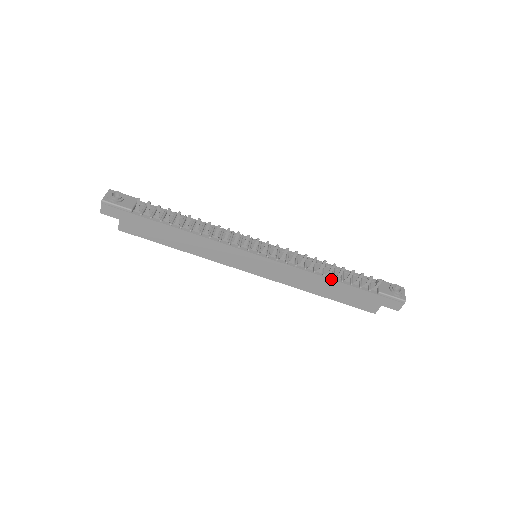
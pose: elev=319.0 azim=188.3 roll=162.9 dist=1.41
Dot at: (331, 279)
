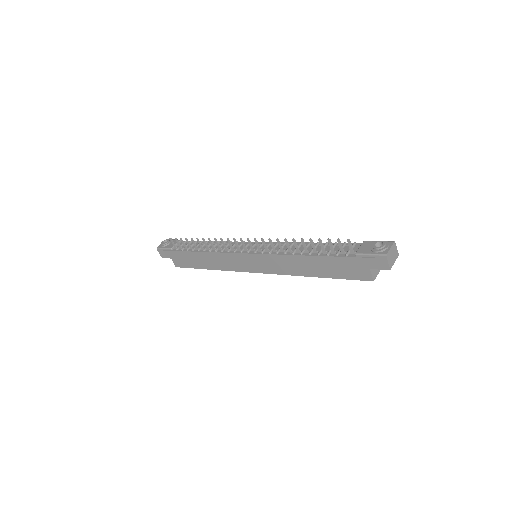
Dot at: (308, 255)
